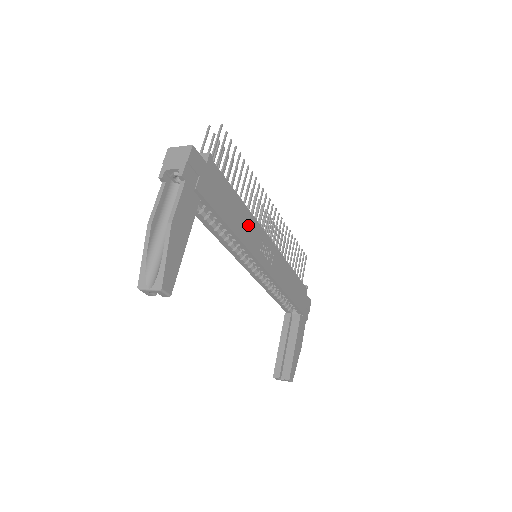
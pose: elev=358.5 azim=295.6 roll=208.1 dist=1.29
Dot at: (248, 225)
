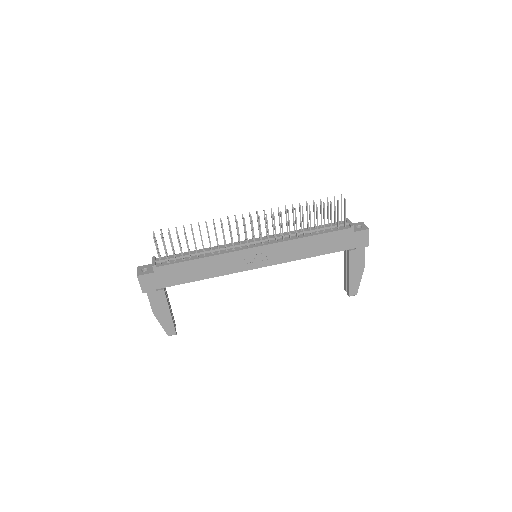
Dot at: (220, 263)
